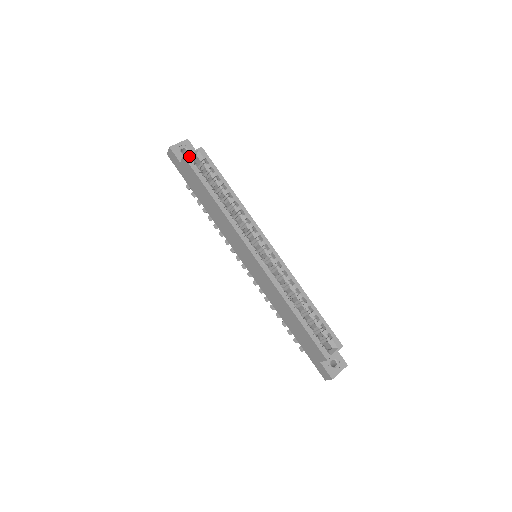
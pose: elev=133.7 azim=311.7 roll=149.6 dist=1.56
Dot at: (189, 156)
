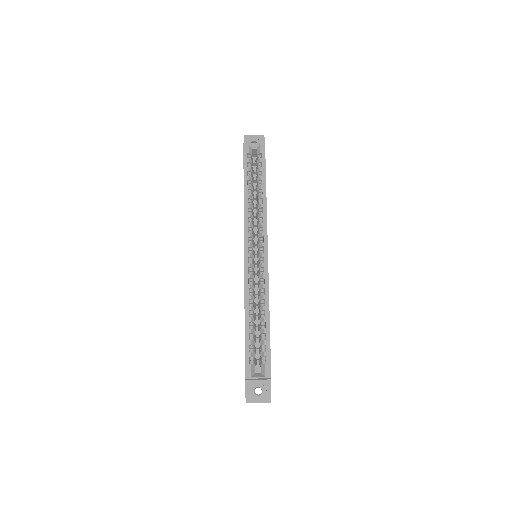
Dot at: (248, 146)
